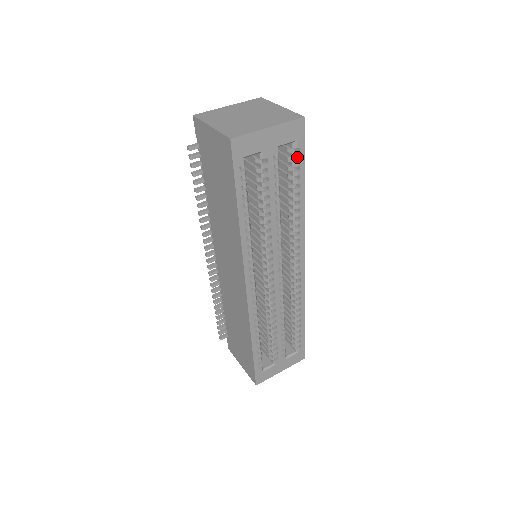
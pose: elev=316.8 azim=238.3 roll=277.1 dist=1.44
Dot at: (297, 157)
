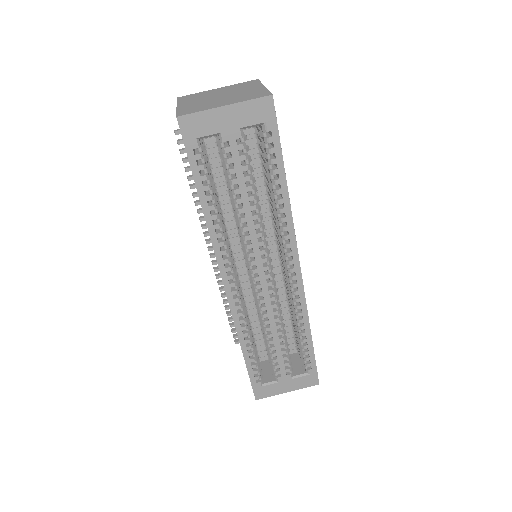
Dot at: (269, 142)
